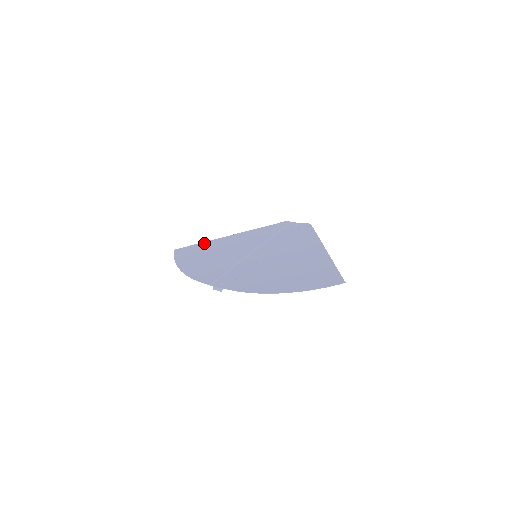
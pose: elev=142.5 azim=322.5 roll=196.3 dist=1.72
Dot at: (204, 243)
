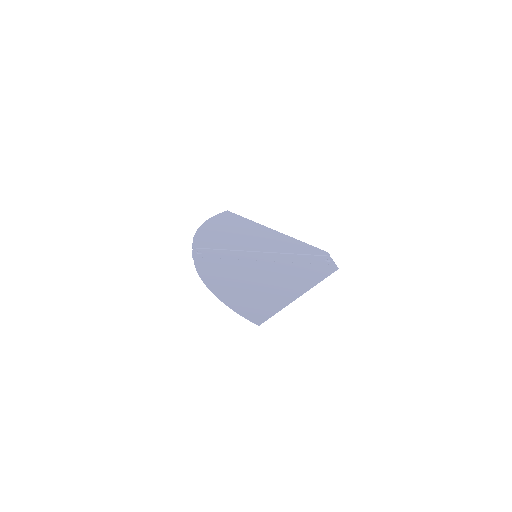
Dot at: (250, 221)
